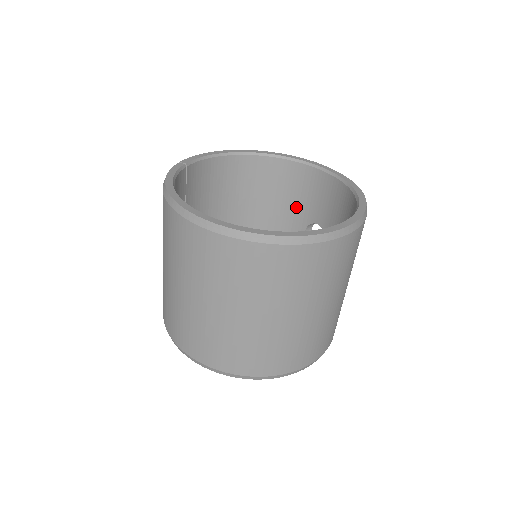
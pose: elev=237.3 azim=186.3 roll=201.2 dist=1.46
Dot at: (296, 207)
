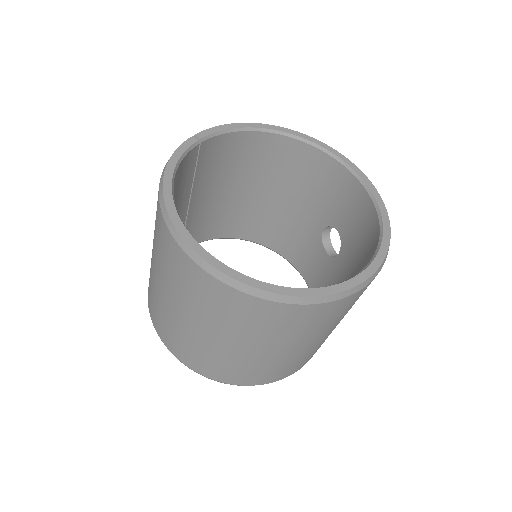
Dot at: (320, 203)
